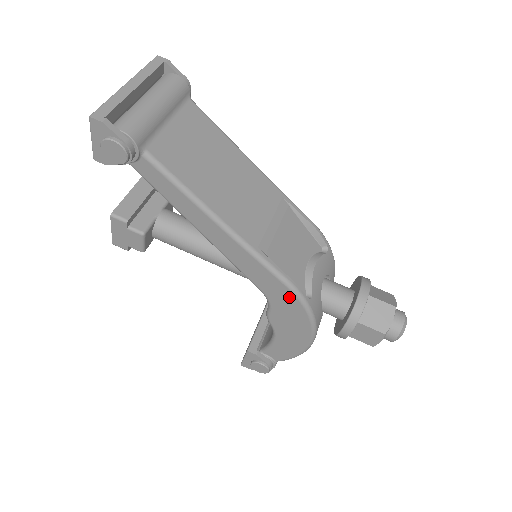
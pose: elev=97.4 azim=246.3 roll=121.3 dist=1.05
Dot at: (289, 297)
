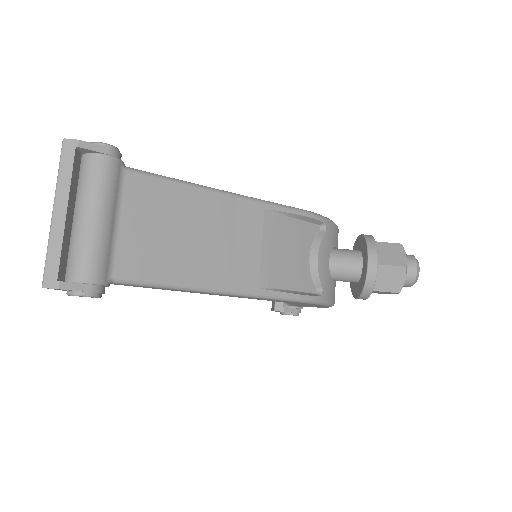
Dot at: (301, 303)
